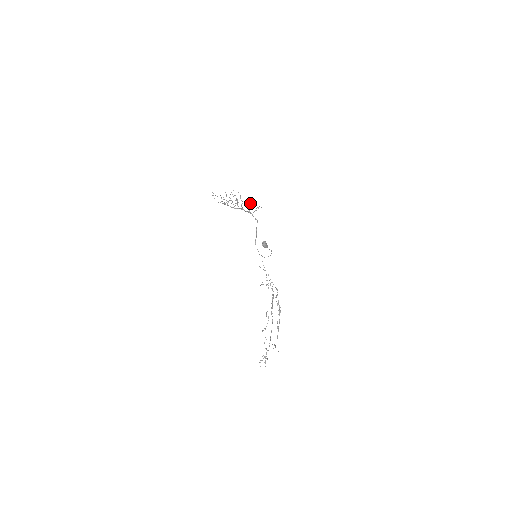
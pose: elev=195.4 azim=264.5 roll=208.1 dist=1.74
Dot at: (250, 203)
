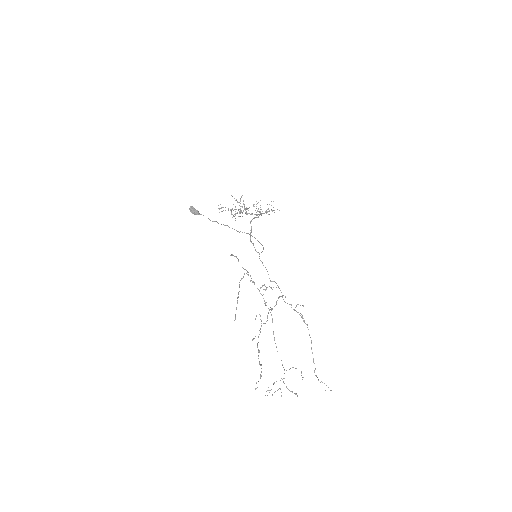
Dot at: (254, 204)
